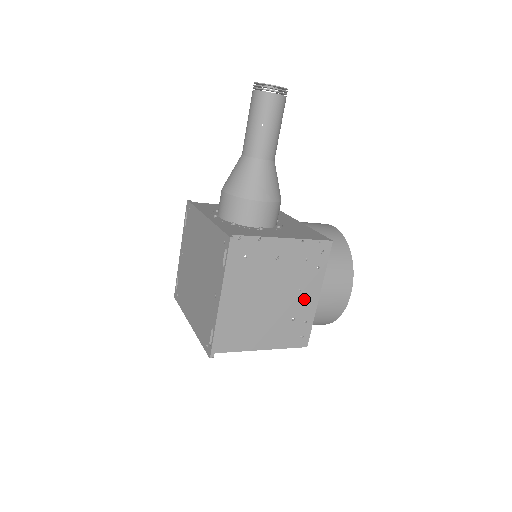
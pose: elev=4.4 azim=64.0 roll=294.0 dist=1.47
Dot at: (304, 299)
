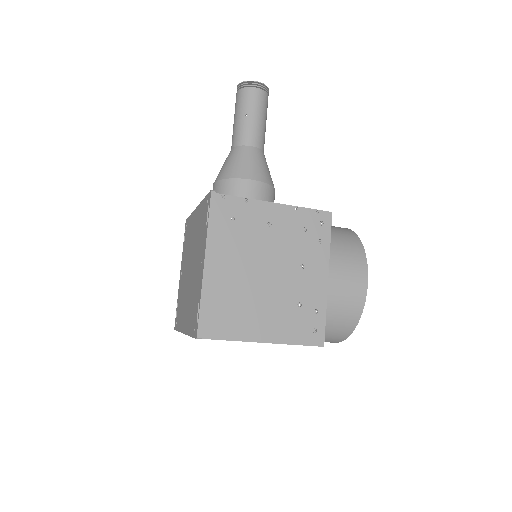
Dot at: (309, 280)
